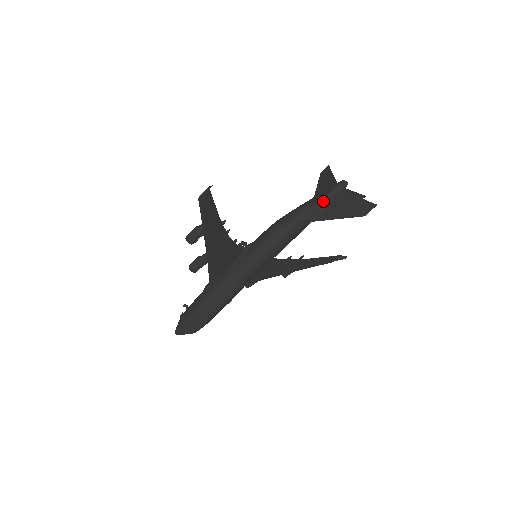
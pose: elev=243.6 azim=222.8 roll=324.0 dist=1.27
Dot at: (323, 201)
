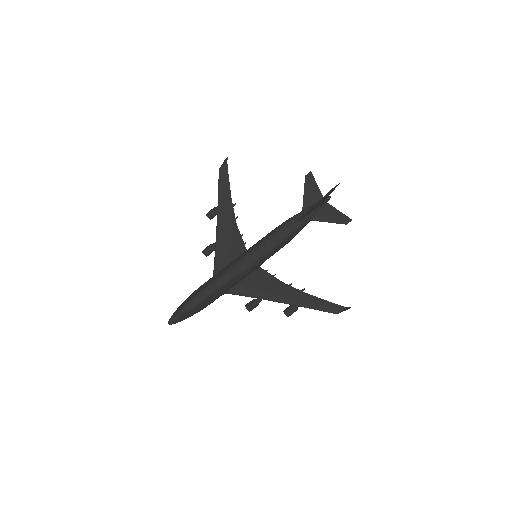
Dot at: (311, 207)
